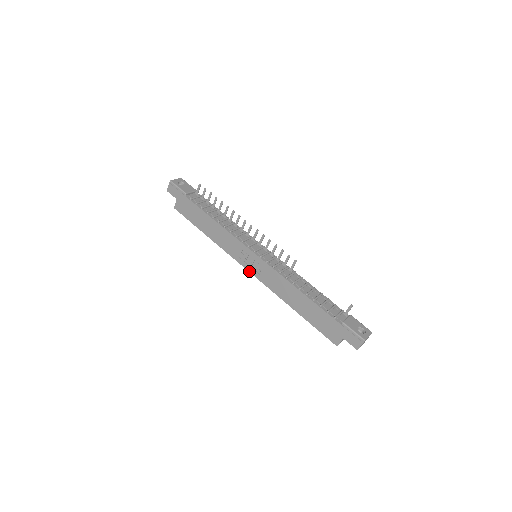
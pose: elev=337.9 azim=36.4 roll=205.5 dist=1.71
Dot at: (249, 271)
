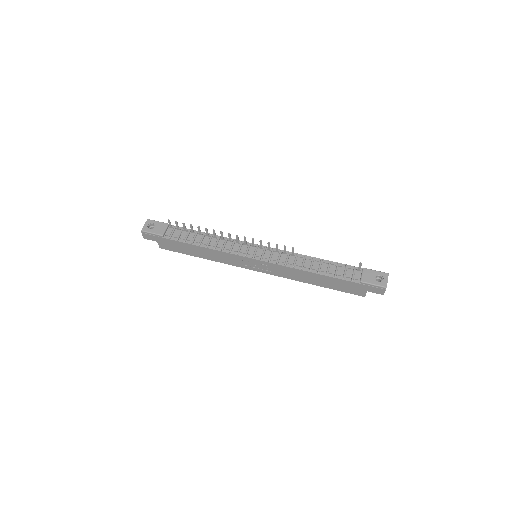
Dot at: (258, 271)
